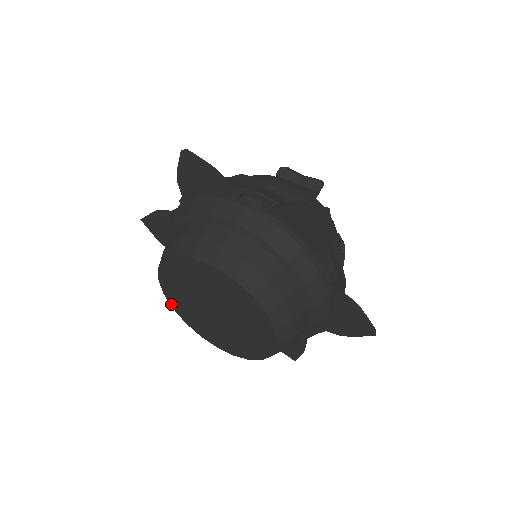
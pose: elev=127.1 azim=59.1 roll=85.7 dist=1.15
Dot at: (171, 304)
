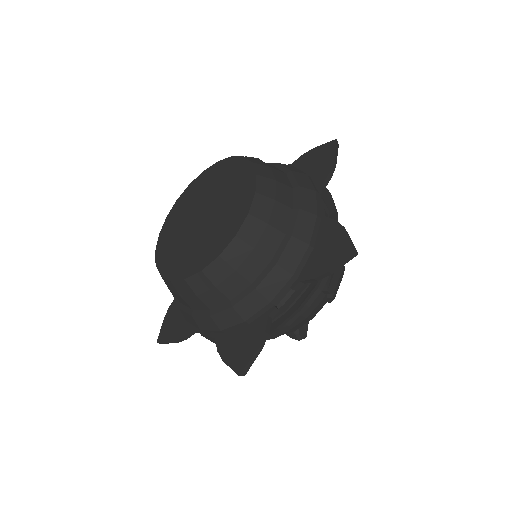
Dot at: (158, 245)
